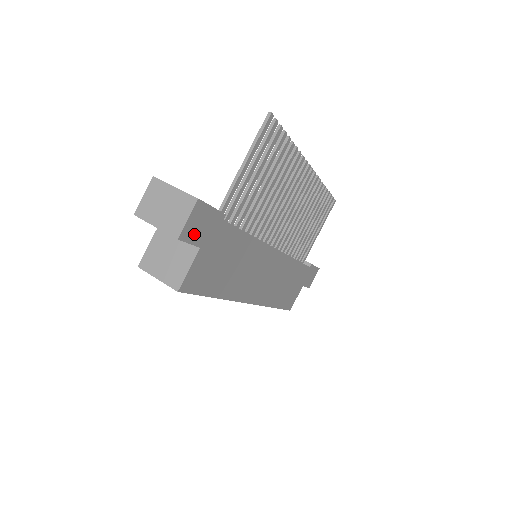
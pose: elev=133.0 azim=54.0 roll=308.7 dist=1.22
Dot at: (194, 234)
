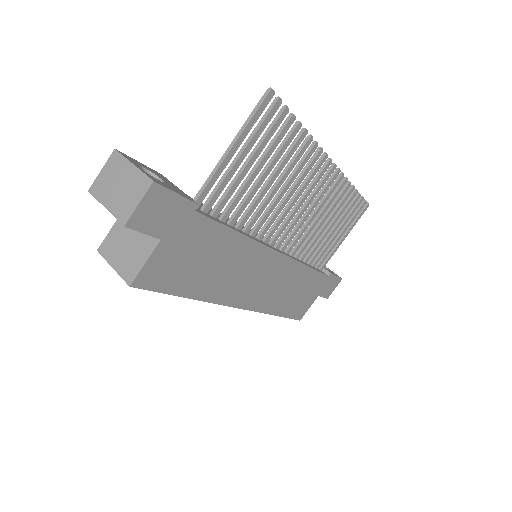
Dot at: (150, 223)
